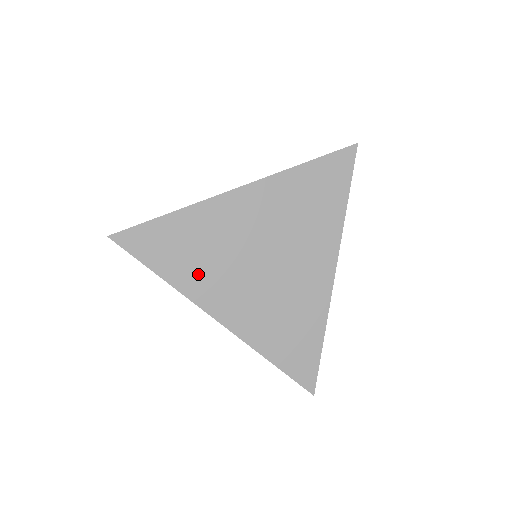
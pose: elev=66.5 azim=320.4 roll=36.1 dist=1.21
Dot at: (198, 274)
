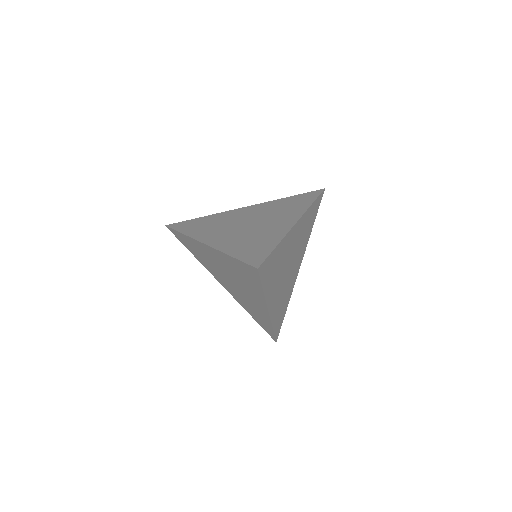
Dot at: (205, 231)
